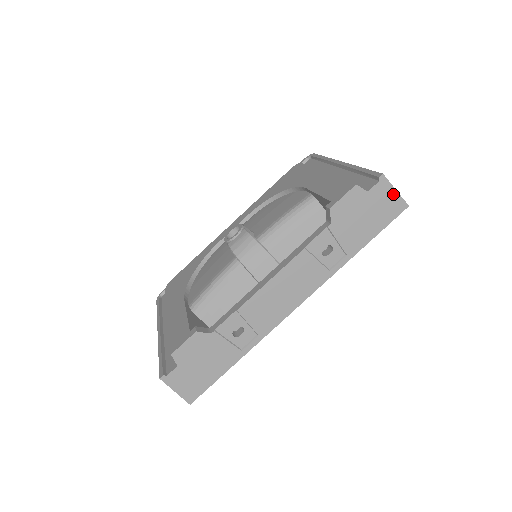
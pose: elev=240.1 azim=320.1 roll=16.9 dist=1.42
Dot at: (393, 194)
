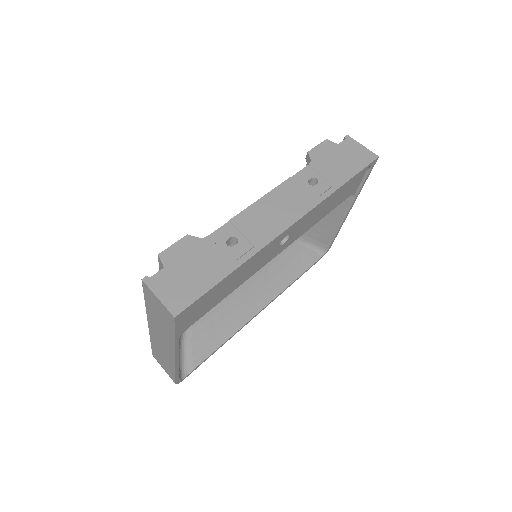
Dot at: (361, 148)
